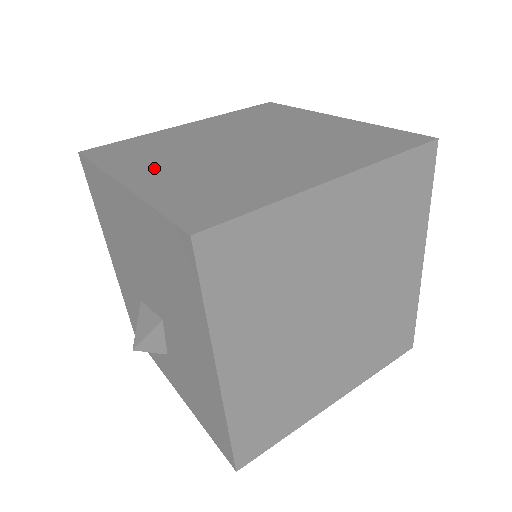
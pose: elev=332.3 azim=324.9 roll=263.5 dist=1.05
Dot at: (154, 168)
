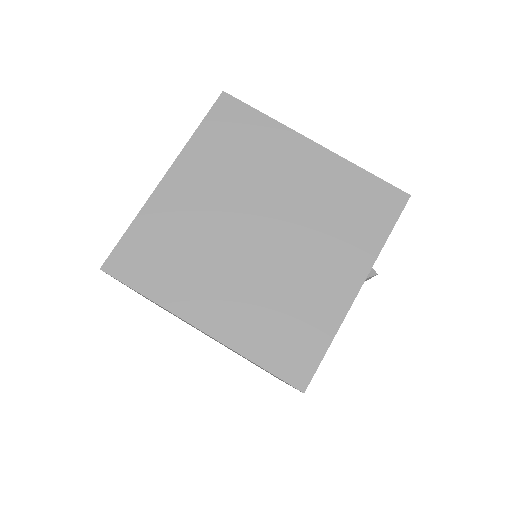
Dot at: occluded
